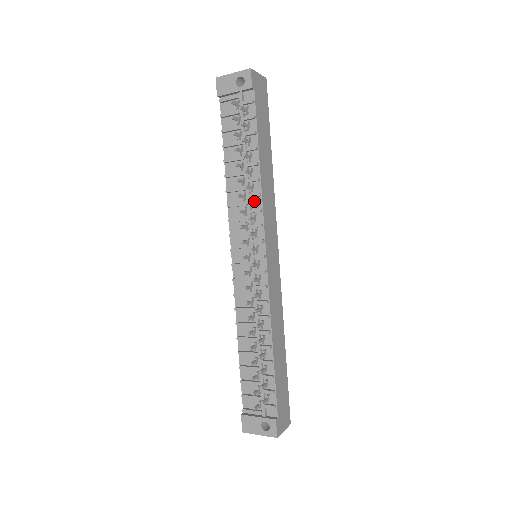
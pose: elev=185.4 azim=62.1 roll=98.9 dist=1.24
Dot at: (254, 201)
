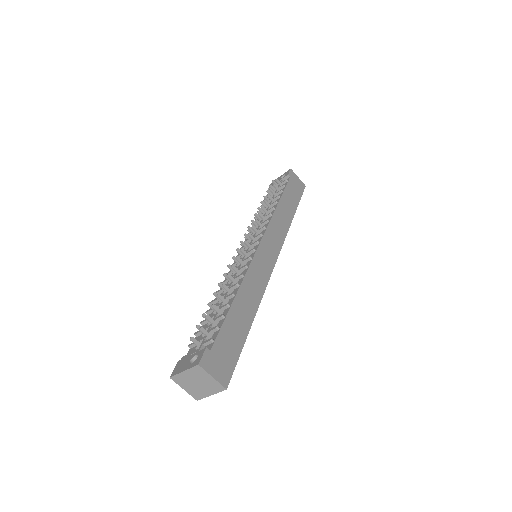
Dot at: (266, 219)
